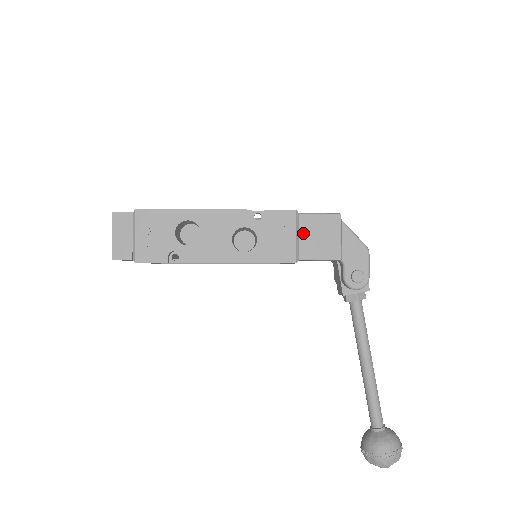
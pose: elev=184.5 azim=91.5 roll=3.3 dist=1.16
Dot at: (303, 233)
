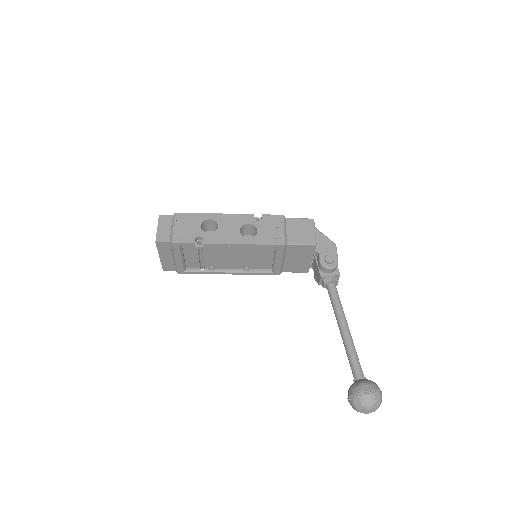
Dot at: (289, 229)
